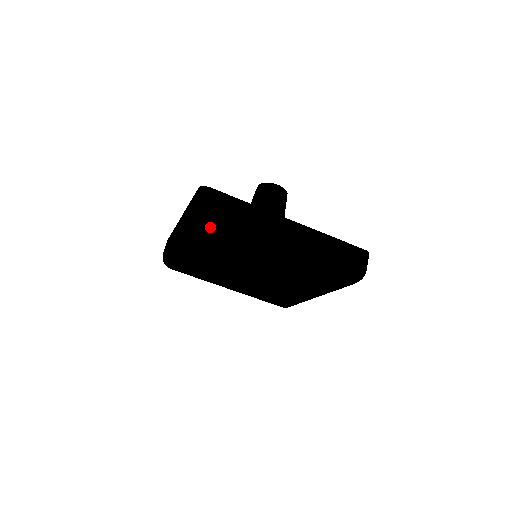
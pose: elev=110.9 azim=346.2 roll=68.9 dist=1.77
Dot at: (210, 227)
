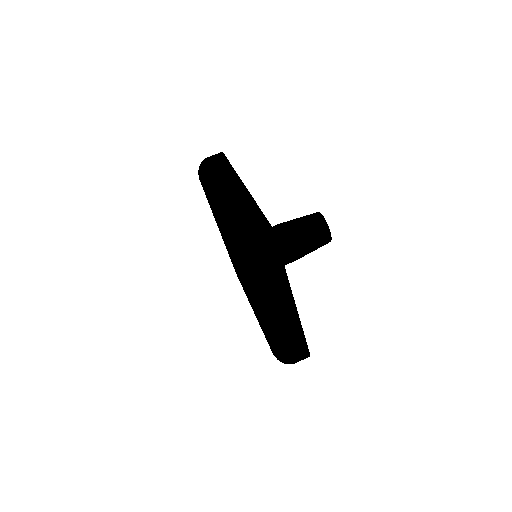
Dot at: (242, 257)
